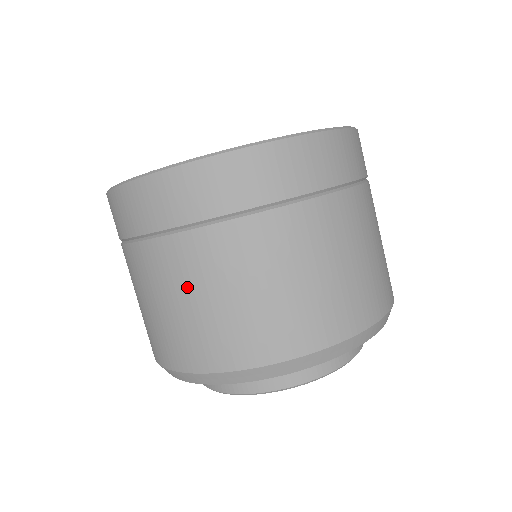
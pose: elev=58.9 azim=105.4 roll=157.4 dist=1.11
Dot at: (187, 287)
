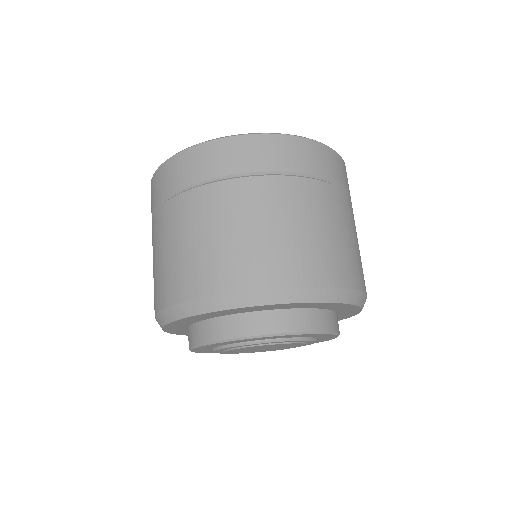
Dot at: (199, 226)
